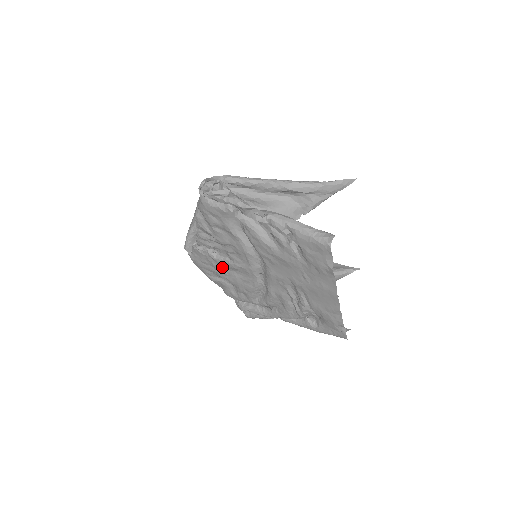
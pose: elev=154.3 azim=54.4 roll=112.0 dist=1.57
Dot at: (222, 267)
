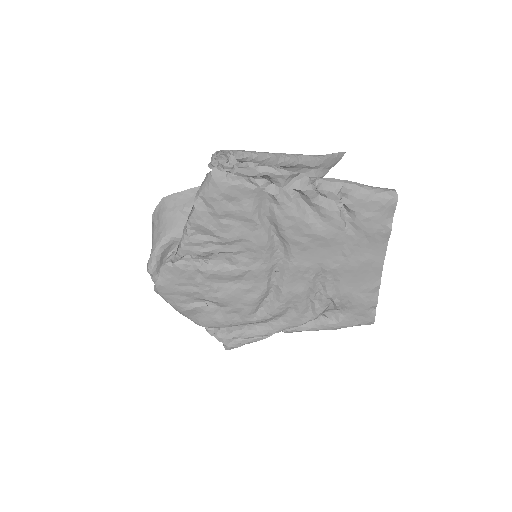
Dot at: (212, 282)
